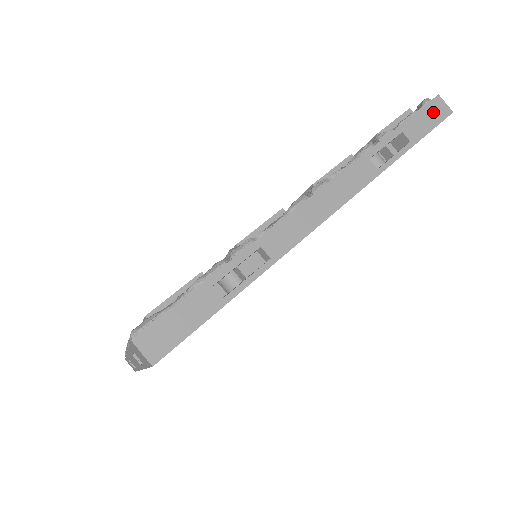
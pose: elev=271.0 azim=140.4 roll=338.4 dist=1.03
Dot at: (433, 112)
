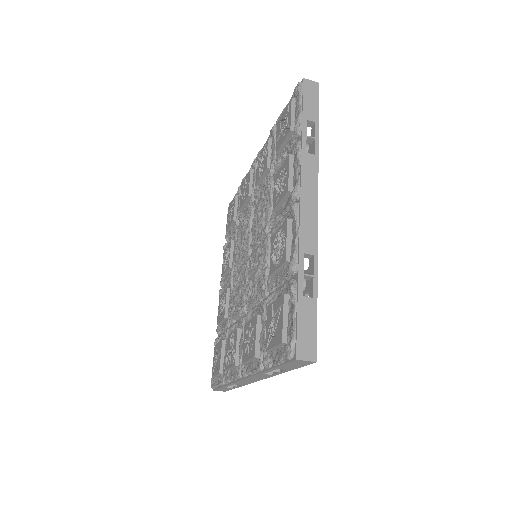
Dot at: (297, 364)
